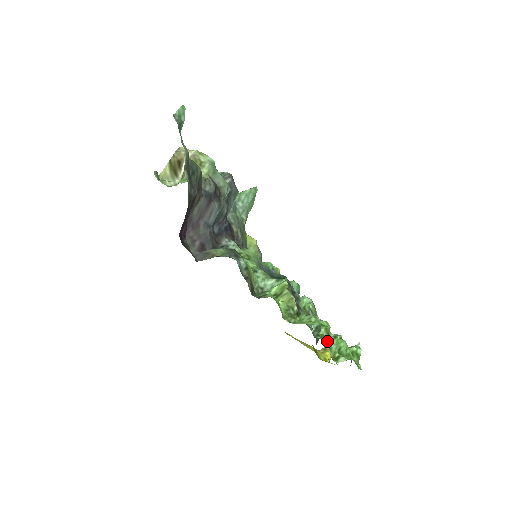
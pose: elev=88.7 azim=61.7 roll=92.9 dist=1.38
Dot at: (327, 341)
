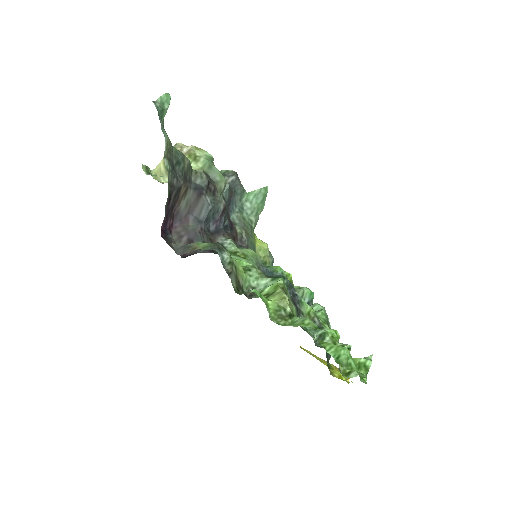
Dot at: (324, 348)
